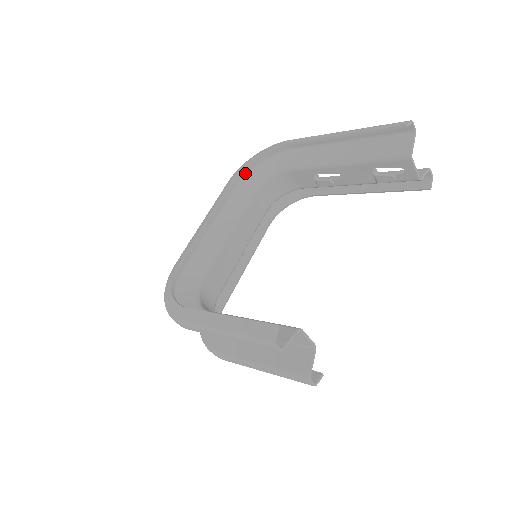
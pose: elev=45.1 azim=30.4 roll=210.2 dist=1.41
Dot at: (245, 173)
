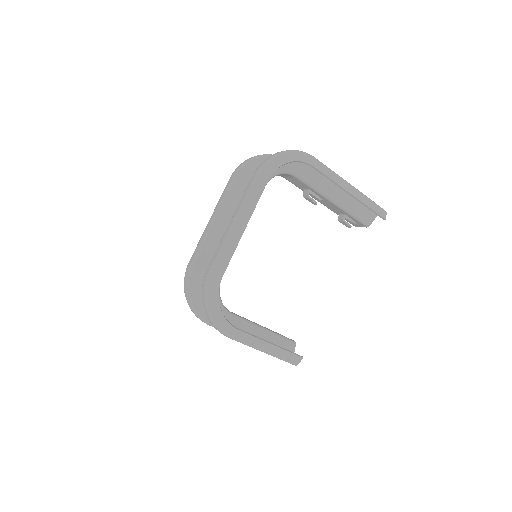
Dot at: occluded
